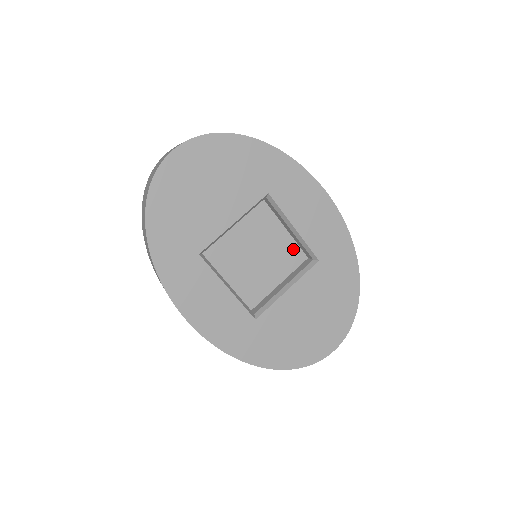
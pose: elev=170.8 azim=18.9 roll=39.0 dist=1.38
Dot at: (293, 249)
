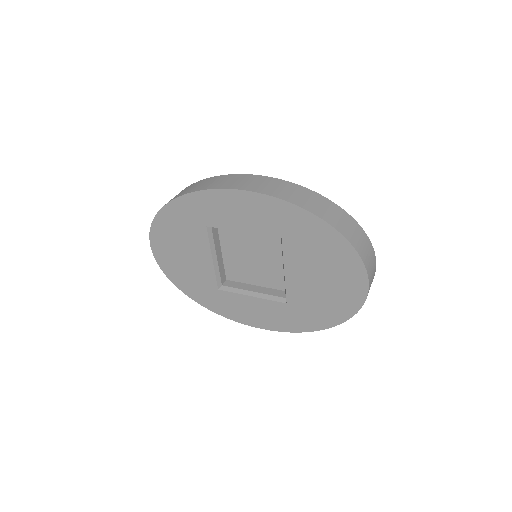
Dot at: occluded
